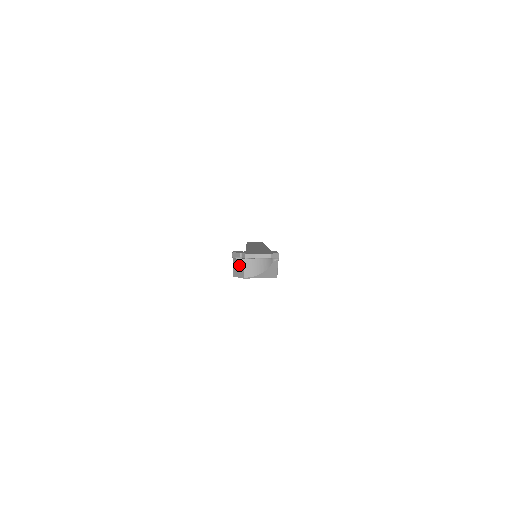
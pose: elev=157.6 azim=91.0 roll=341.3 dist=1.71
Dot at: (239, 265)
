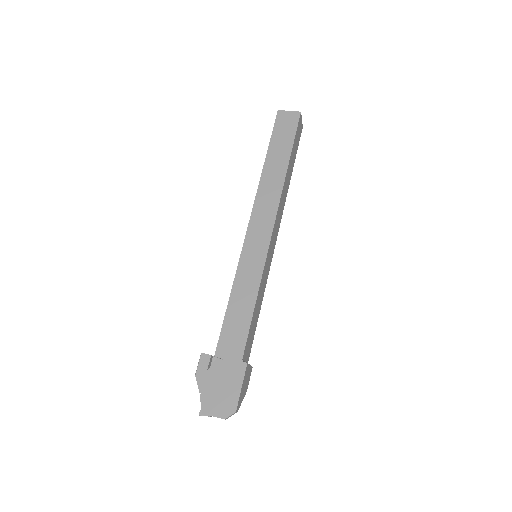
Dot at: occluded
